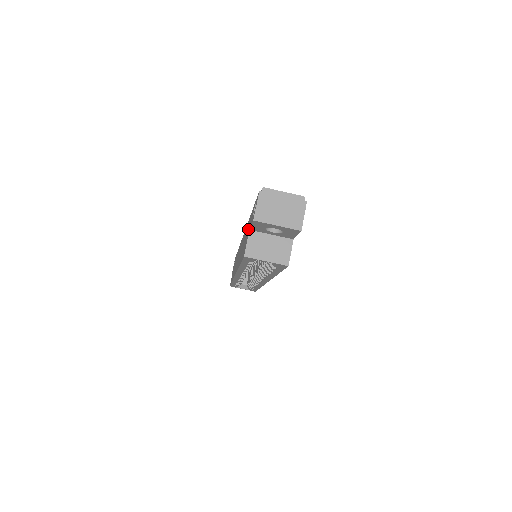
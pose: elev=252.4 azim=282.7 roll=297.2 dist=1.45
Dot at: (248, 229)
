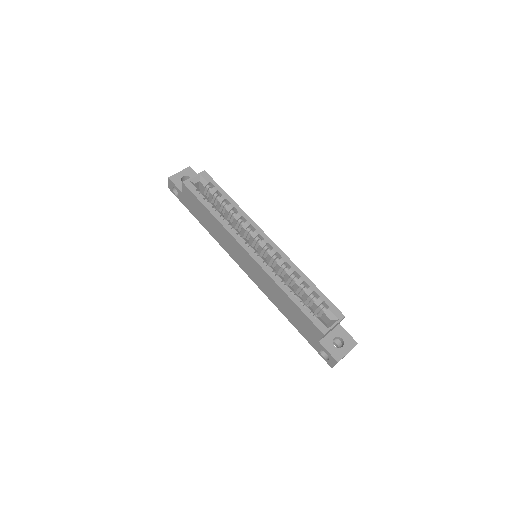
Dot at: (191, 206)
